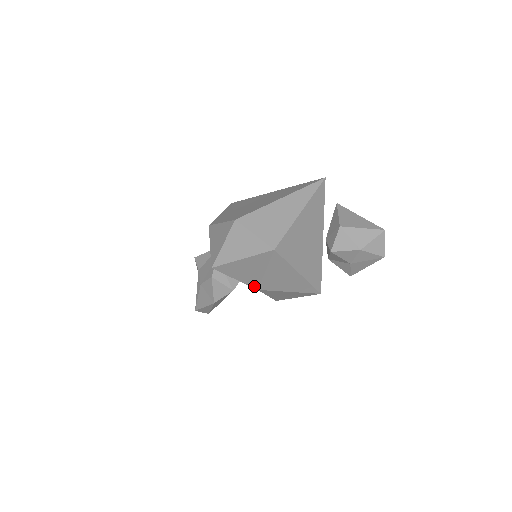
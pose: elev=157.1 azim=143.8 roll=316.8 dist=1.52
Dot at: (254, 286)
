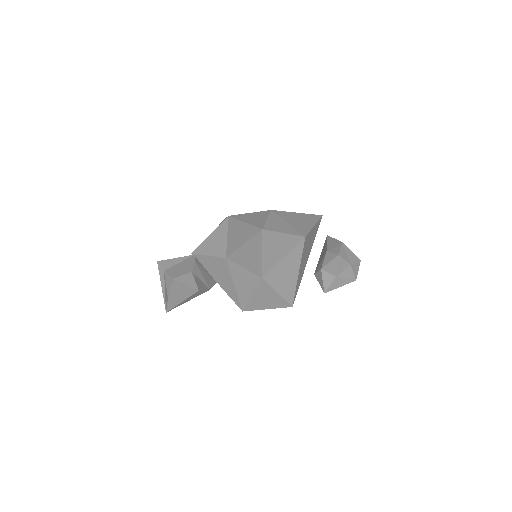
Dot at: (264, 271)
